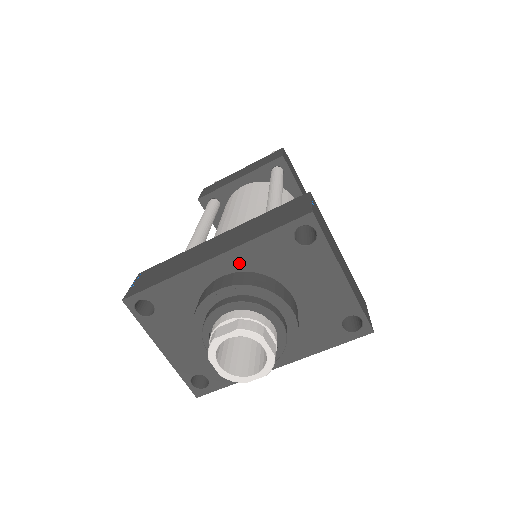
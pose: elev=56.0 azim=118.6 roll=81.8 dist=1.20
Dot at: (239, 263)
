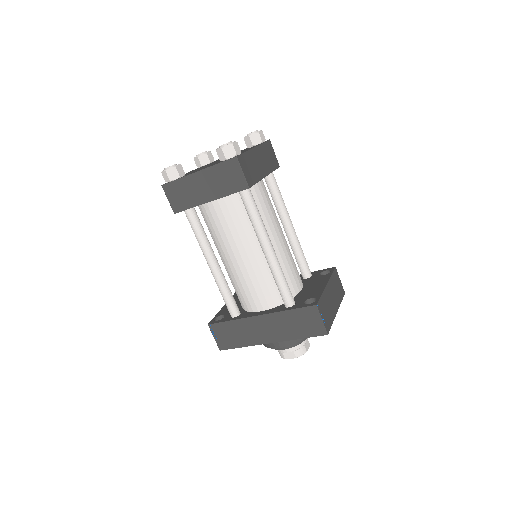
Dot at: occluded
